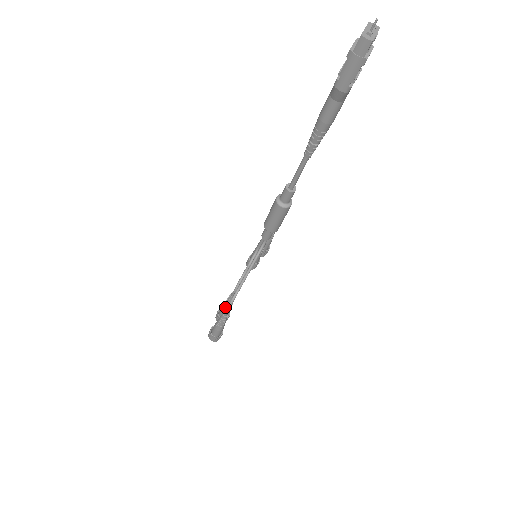
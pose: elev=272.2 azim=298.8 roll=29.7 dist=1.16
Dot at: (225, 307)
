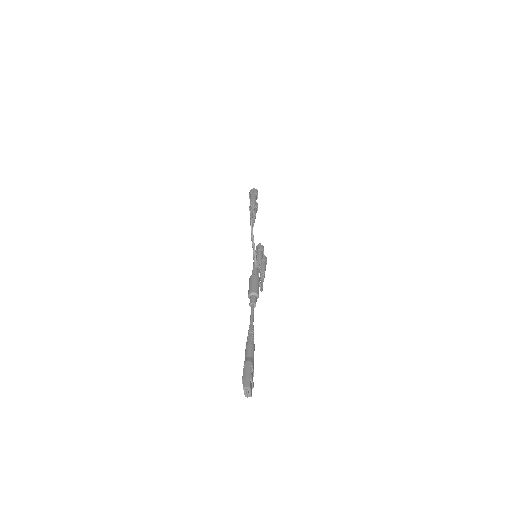
Dot at: occluded
